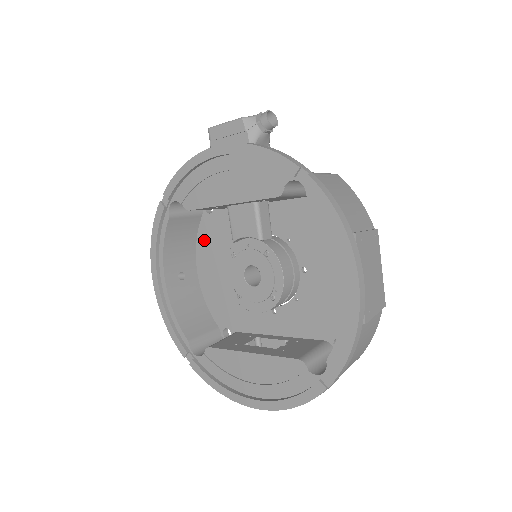
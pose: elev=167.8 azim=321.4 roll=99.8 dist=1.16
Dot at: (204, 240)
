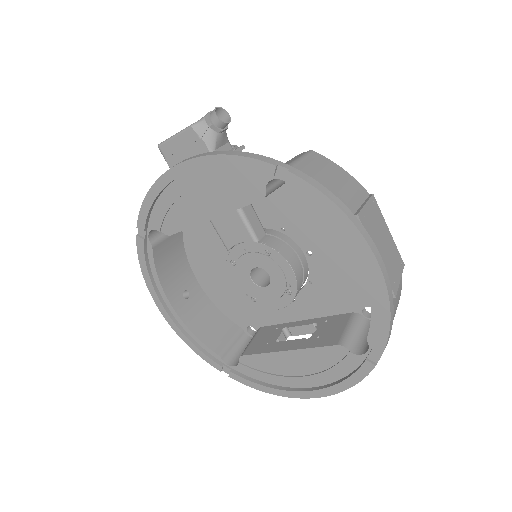
Dot at: (194, 251)
